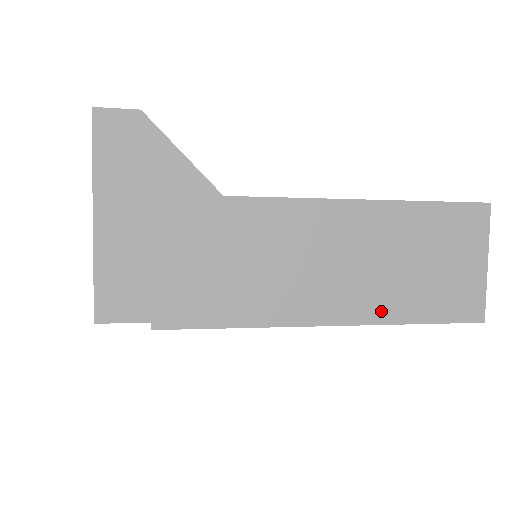
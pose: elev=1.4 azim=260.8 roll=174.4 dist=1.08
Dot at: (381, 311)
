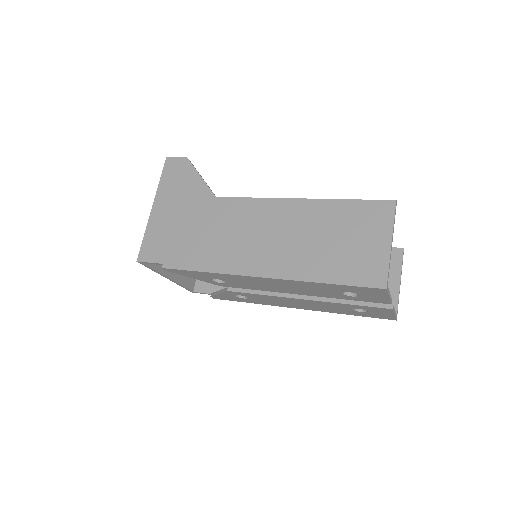
Dot at: (301, 271)
